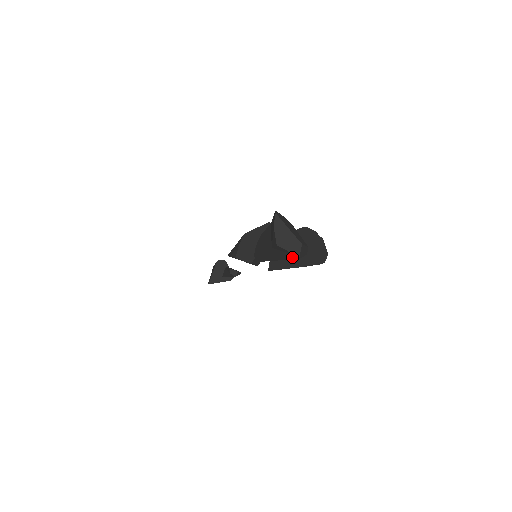
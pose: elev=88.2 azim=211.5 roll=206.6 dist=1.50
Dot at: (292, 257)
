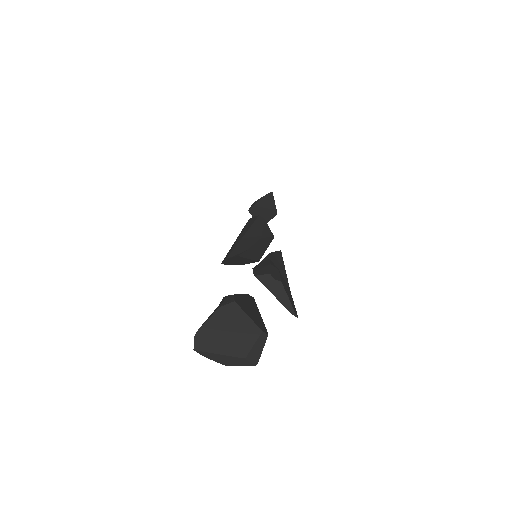
Dot at: occluded
